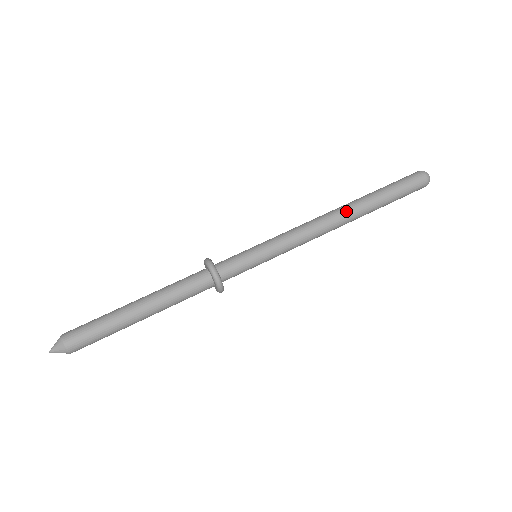
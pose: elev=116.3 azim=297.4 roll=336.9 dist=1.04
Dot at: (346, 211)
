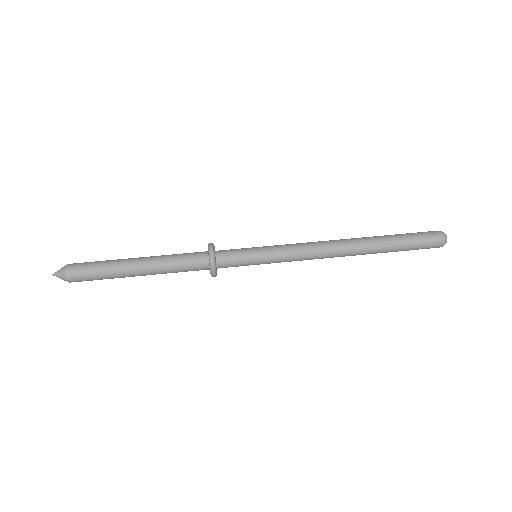
Dot at: (351, 240)
